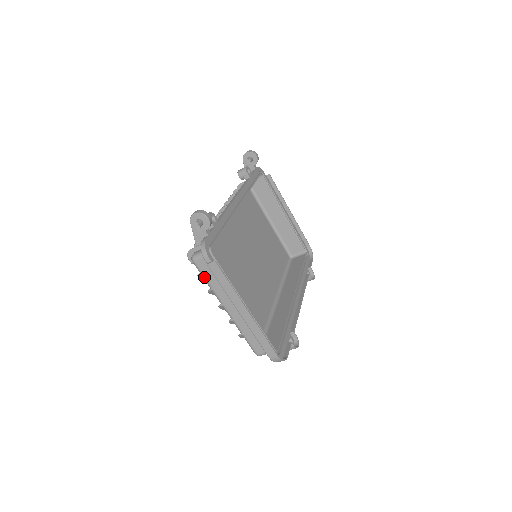
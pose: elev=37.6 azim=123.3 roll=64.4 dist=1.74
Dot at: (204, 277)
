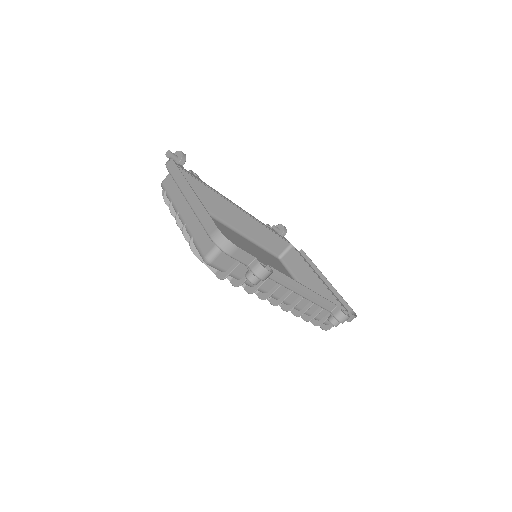
Dot at: (167, 193)
